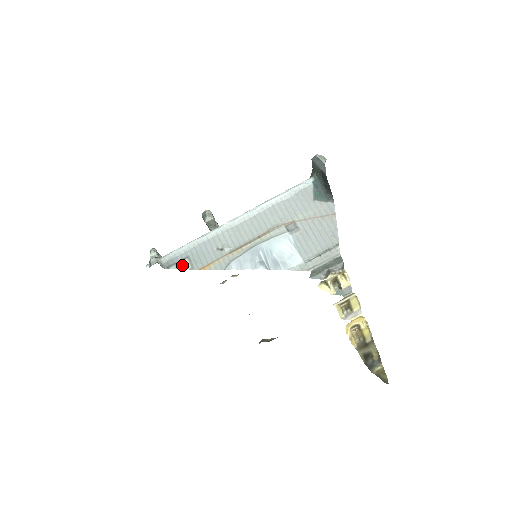
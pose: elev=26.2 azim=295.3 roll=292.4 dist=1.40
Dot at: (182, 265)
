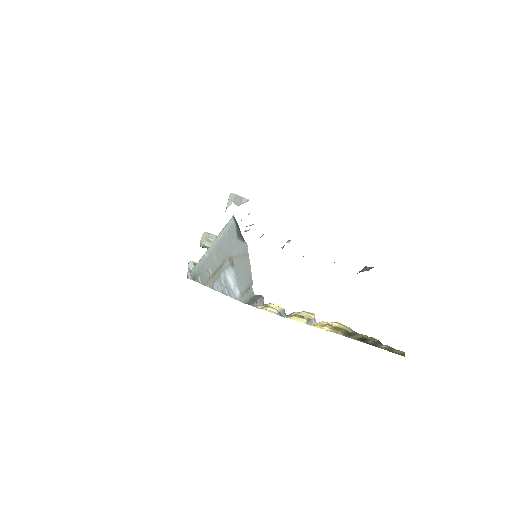
Dot at: (198, 280)
